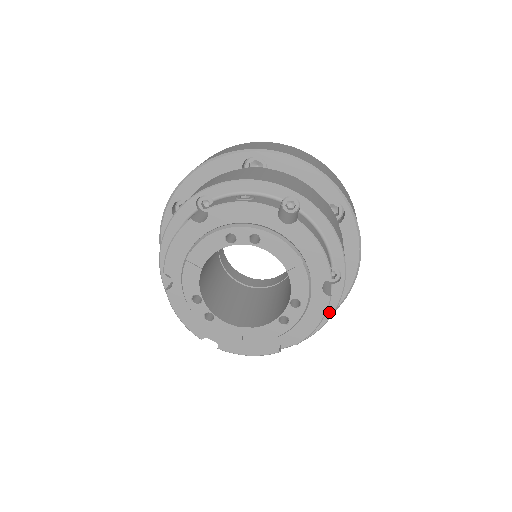
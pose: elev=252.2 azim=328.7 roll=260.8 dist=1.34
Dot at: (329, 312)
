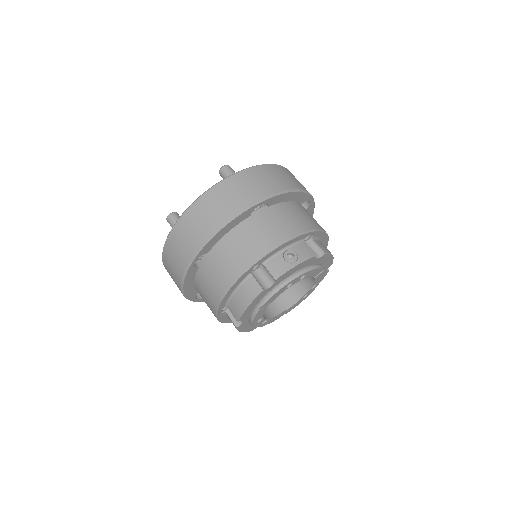
Dot at: occluded
